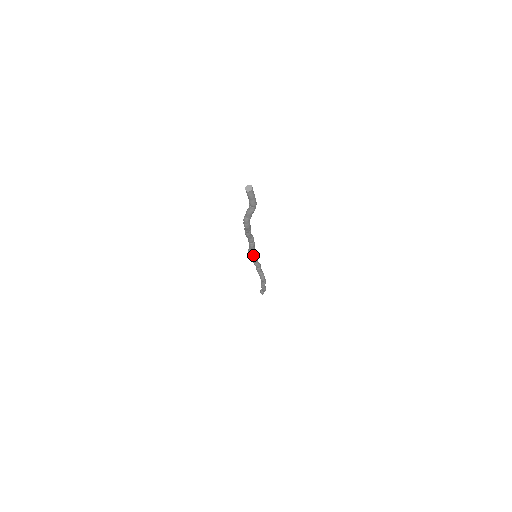
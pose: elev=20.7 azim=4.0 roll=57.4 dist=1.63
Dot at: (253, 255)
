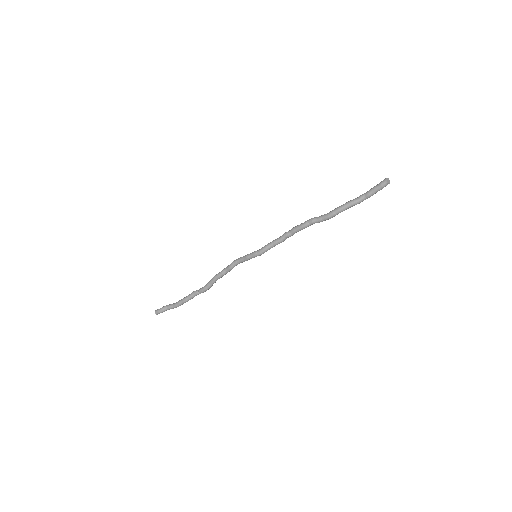
Dot at: (257, 254)
